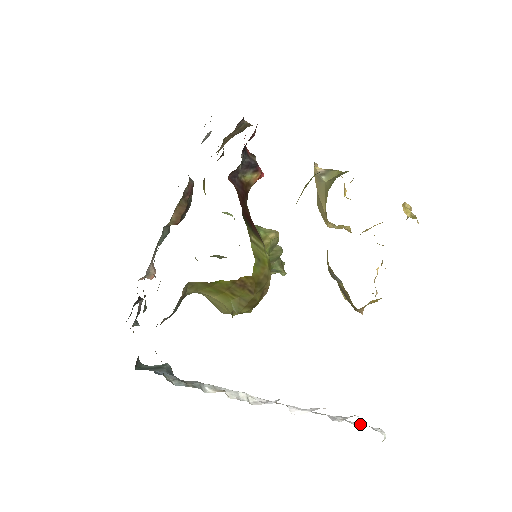
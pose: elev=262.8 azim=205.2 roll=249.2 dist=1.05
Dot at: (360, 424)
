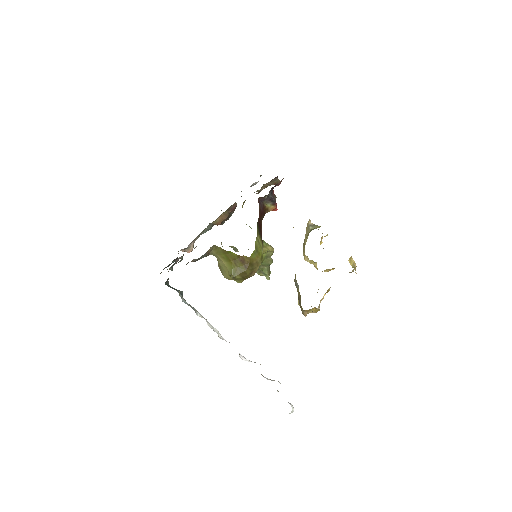
Dot at: occluded
